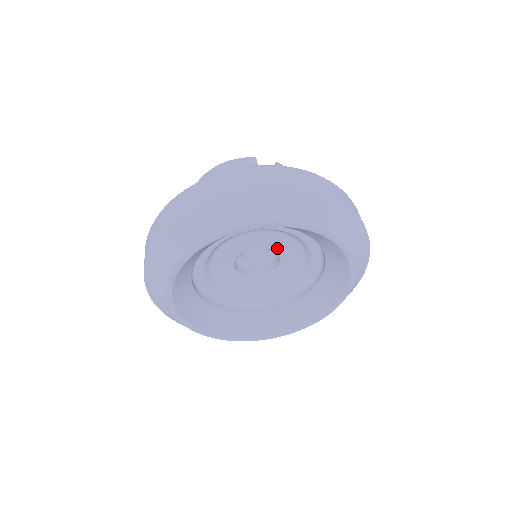
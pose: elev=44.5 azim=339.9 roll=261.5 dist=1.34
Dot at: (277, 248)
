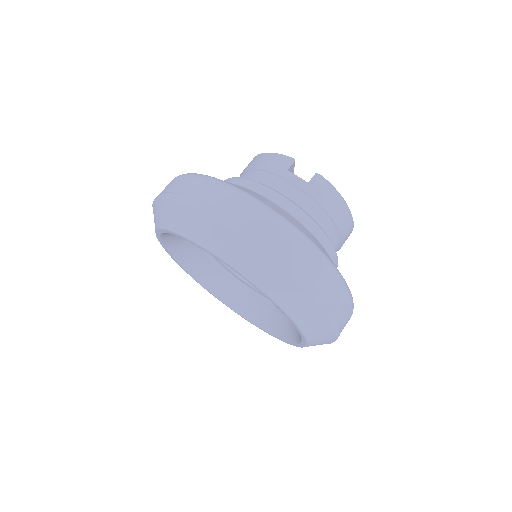
Dot at: occluded
